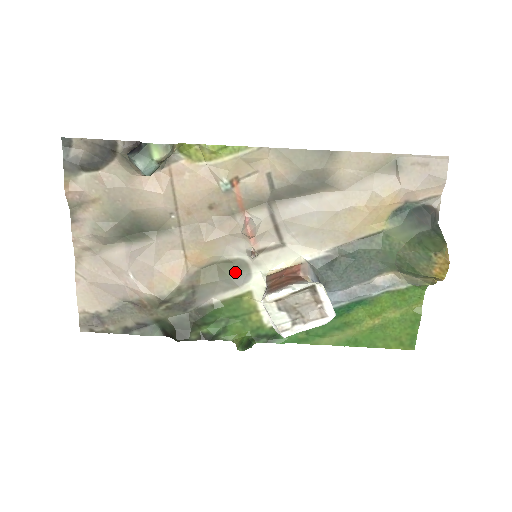
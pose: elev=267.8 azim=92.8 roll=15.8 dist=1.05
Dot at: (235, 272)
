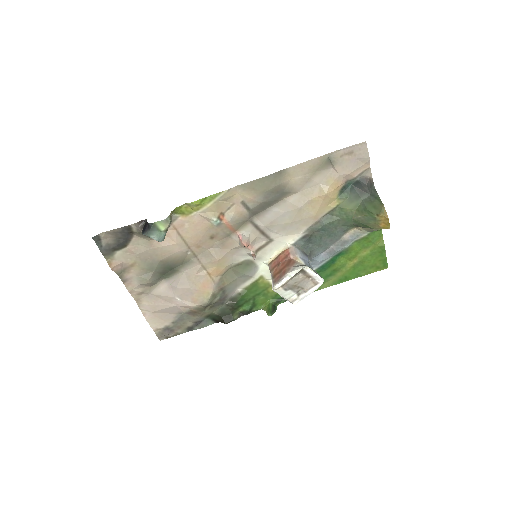
Dot at: (246, 269)
